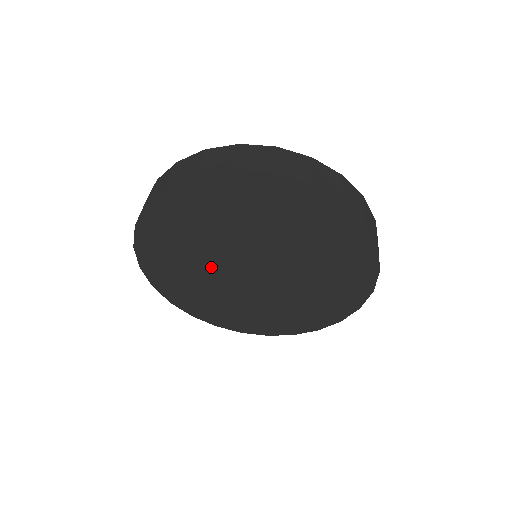
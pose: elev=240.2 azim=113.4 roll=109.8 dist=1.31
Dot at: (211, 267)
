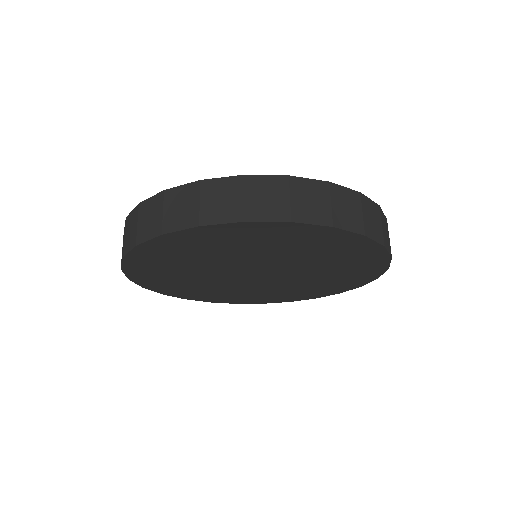
Dot at: (212, 278)
